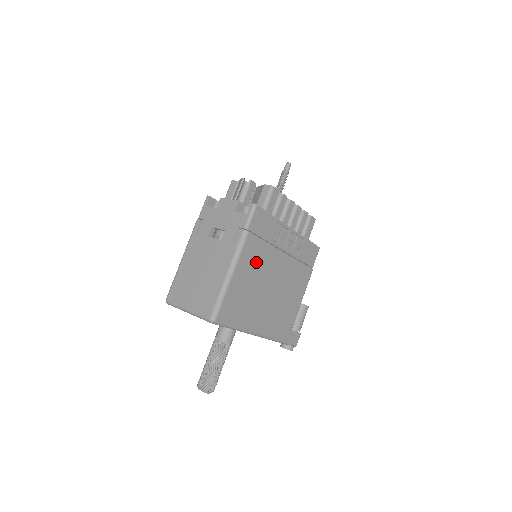
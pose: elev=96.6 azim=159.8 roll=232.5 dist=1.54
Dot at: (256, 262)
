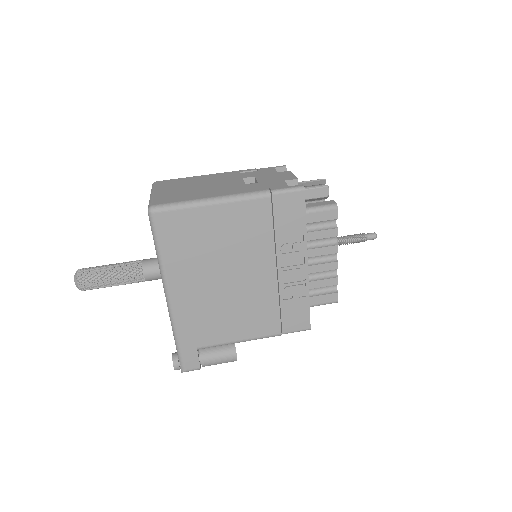
Dot at: (244, 232)
